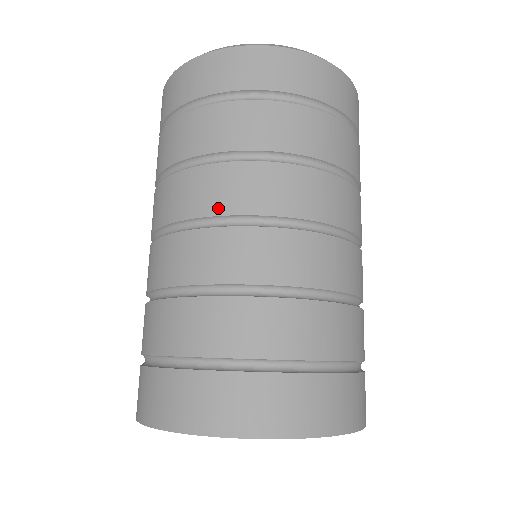
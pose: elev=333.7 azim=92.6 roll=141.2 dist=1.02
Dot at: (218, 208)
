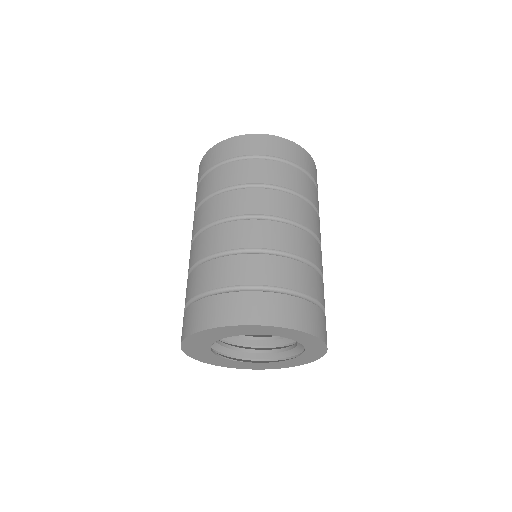
Dot at: (237, 211)
